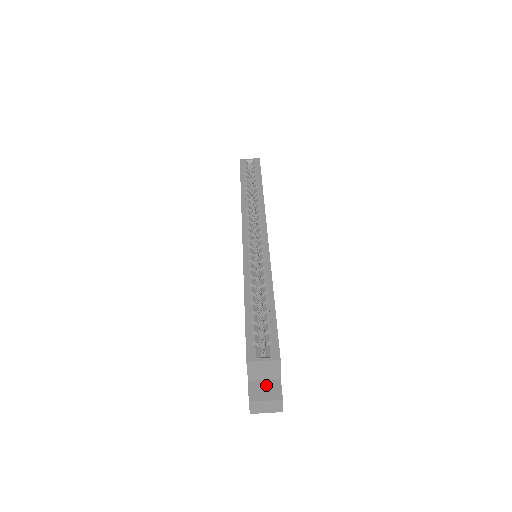
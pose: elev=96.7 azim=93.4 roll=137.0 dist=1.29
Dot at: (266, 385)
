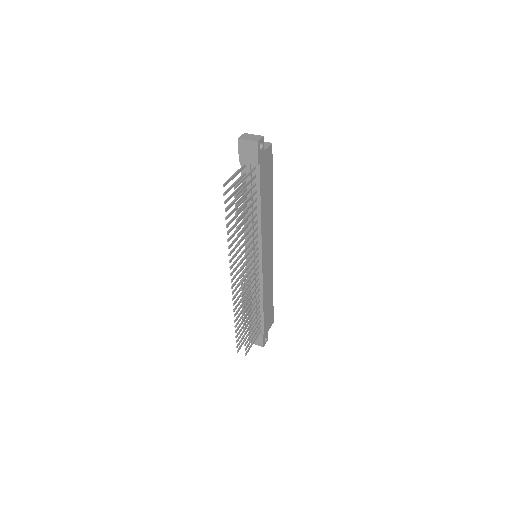
Dot at: occluded
